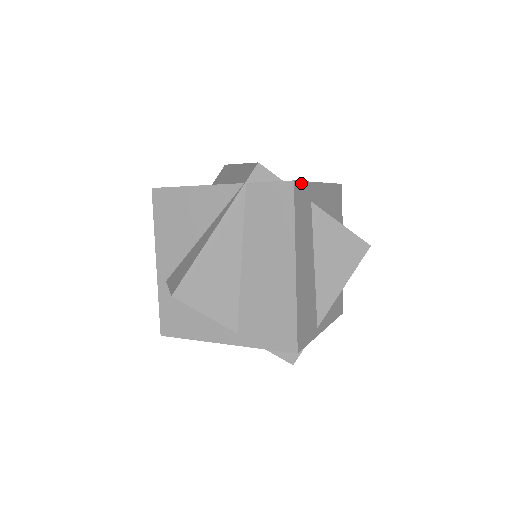
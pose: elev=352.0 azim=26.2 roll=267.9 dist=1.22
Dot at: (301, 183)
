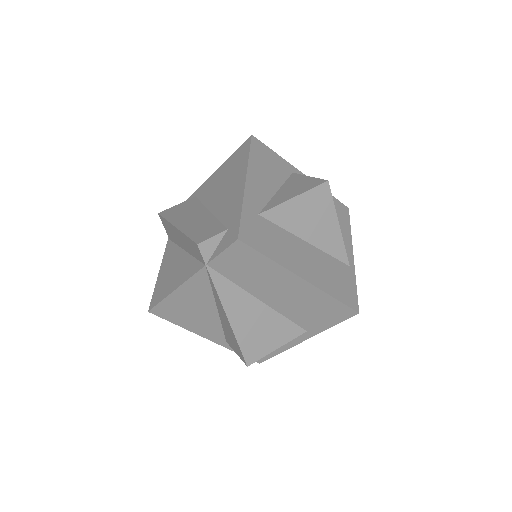
Dot at: (241, 225)
